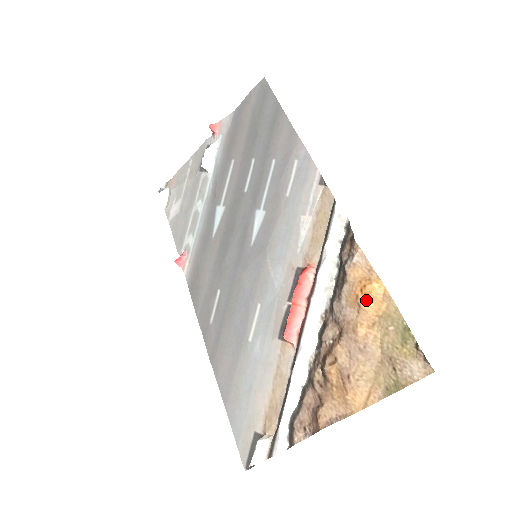
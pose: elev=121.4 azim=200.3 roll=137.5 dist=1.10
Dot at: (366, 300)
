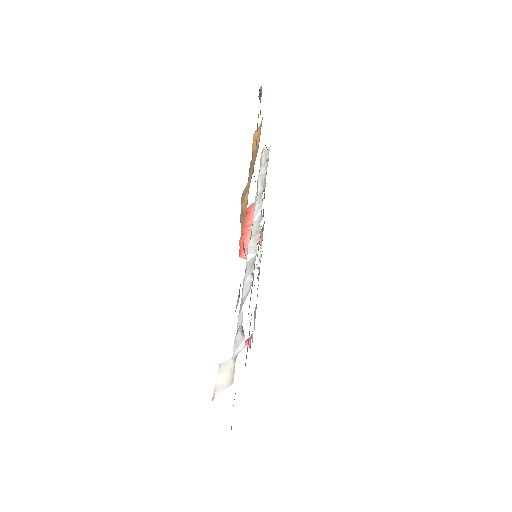
Dot at: (253, 144)
